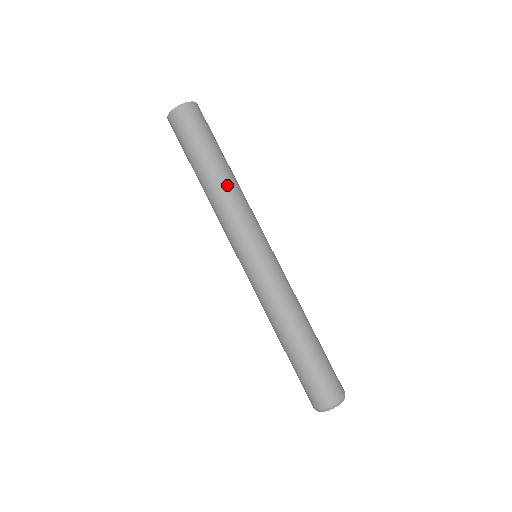
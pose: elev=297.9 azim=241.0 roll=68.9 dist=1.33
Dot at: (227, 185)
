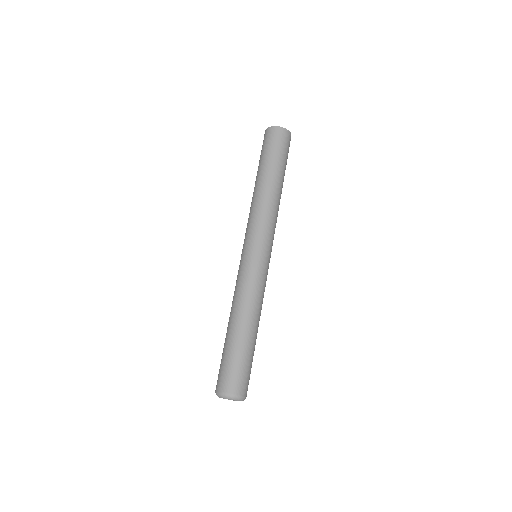
Dot at: (267, 193)
